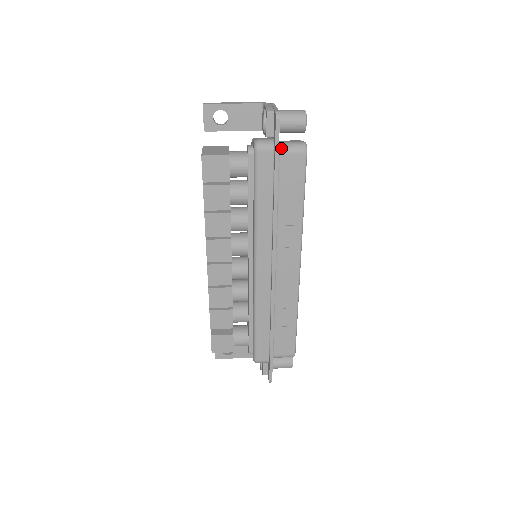
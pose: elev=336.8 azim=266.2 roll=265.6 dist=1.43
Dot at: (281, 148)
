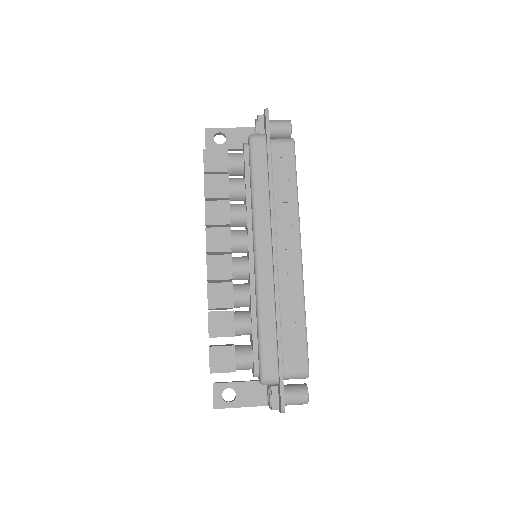
Dot at: (272, 140)
